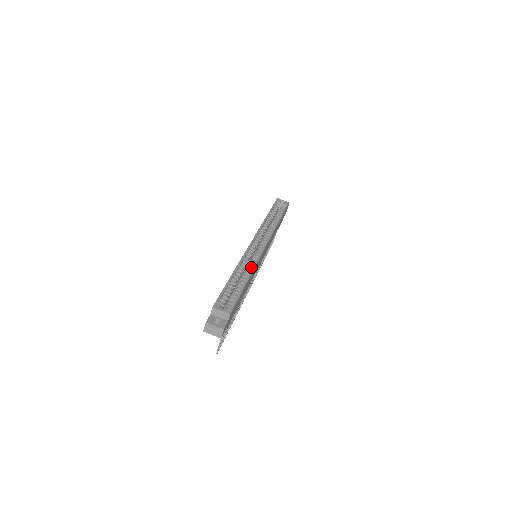
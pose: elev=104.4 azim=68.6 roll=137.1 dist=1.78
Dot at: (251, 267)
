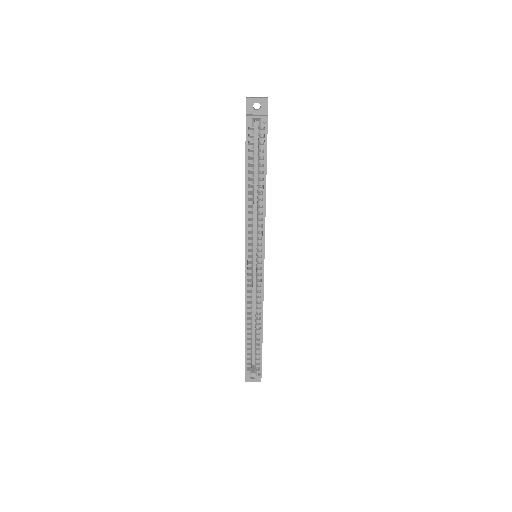
Dot at: (259, 307)
